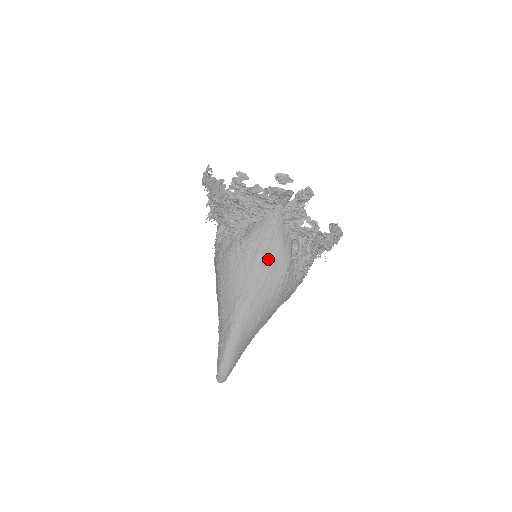
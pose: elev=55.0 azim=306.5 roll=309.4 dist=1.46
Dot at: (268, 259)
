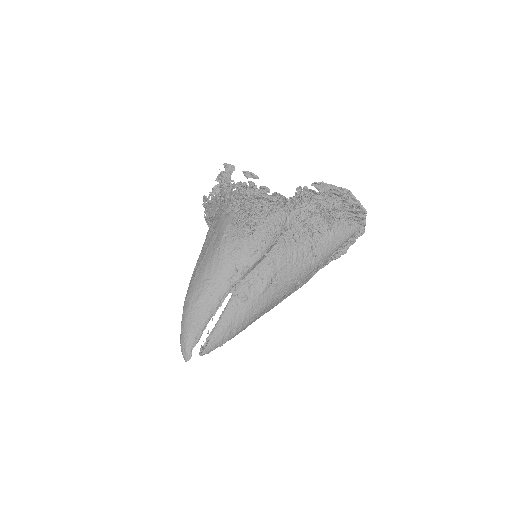
Dot at: (211, 235)
